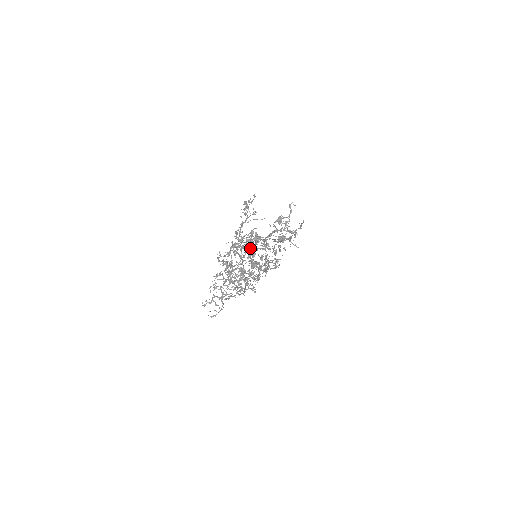
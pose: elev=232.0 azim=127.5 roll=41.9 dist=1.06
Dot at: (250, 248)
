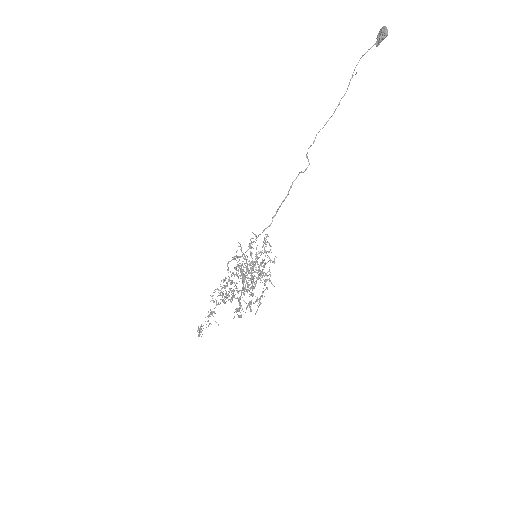
Dot at: (235, 285)
